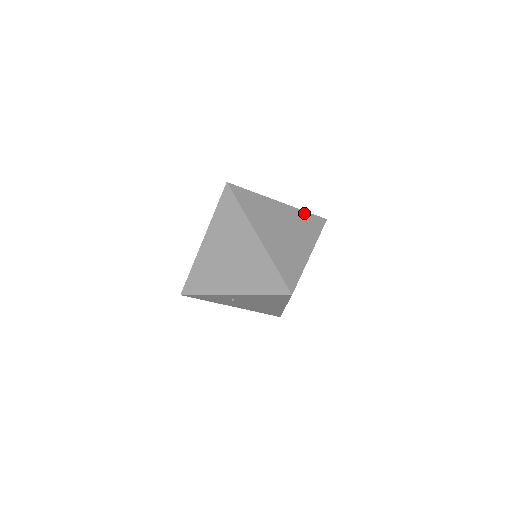
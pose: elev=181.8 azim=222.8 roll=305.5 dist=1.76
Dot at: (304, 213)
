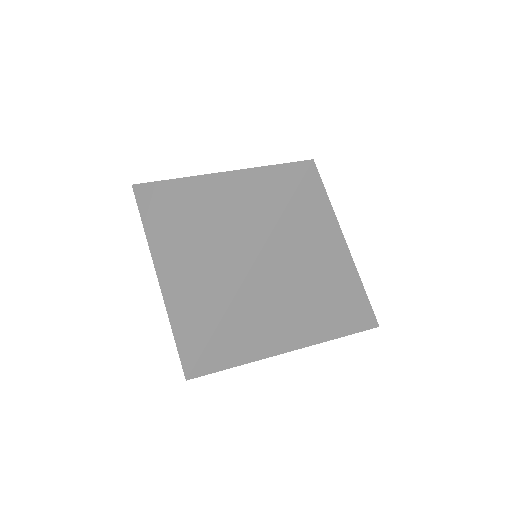
Dot at: occluded
